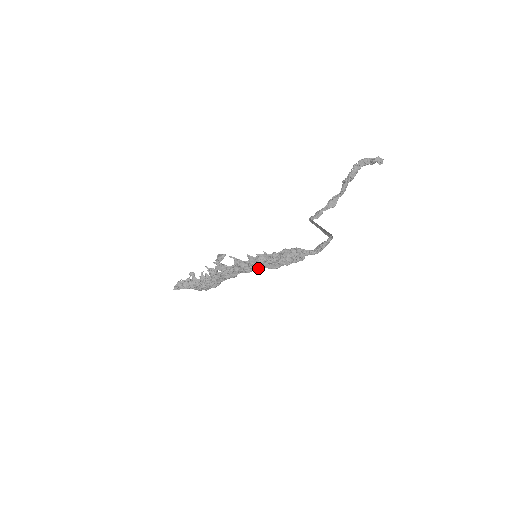
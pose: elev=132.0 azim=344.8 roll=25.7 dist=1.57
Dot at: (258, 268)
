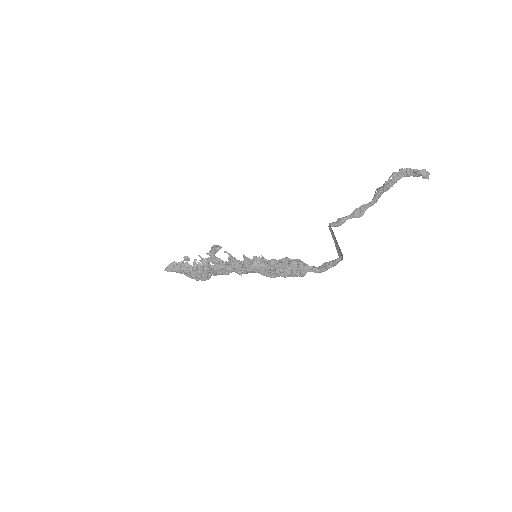
Dot at: (253, 272)
